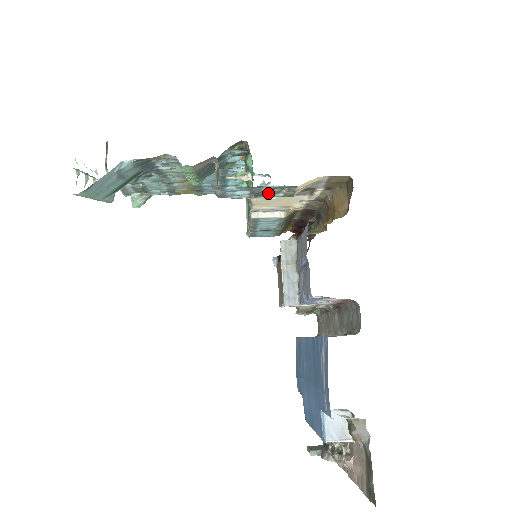
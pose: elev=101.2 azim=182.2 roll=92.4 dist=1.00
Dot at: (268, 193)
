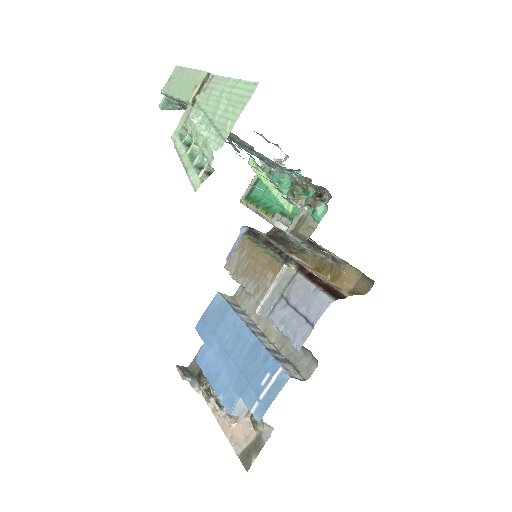
Dot at: (320, 256)
